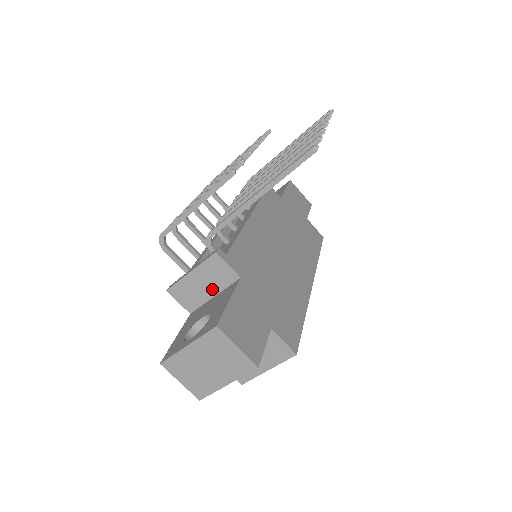
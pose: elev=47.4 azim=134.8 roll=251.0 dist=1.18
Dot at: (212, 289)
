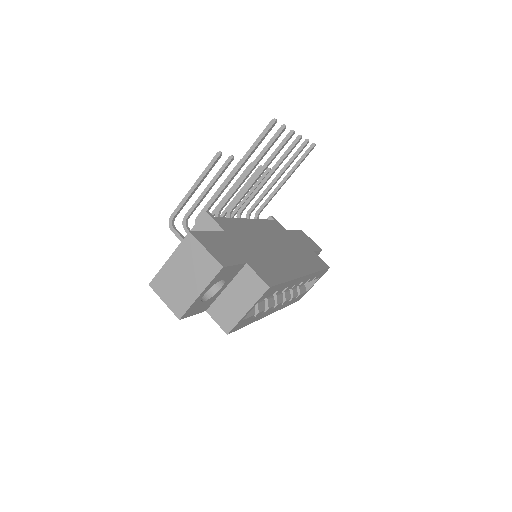
Dot at: occluded
